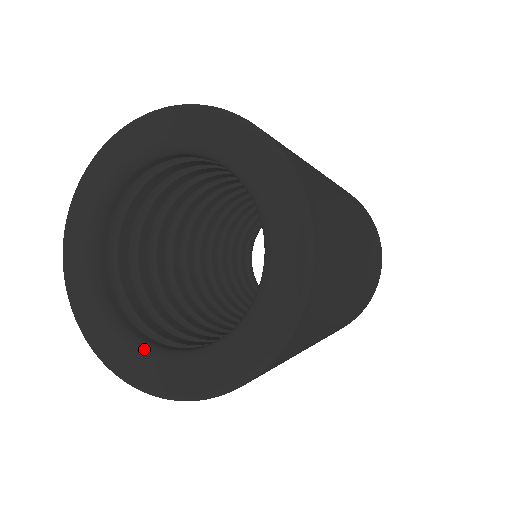
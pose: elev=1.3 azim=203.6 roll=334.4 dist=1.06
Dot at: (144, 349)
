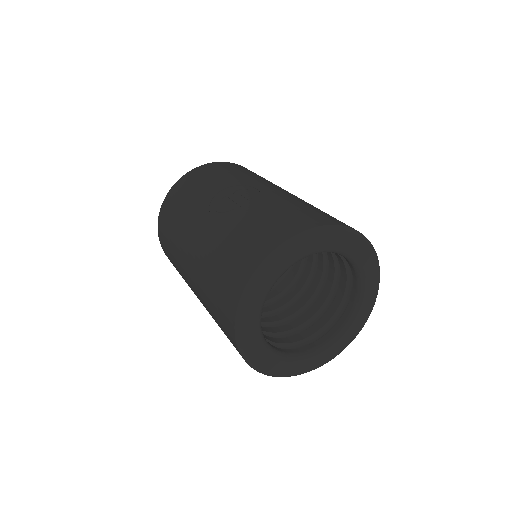
Dot at: (333, 341)
